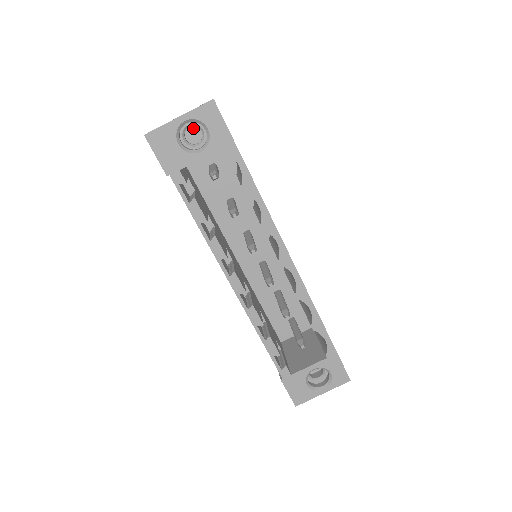
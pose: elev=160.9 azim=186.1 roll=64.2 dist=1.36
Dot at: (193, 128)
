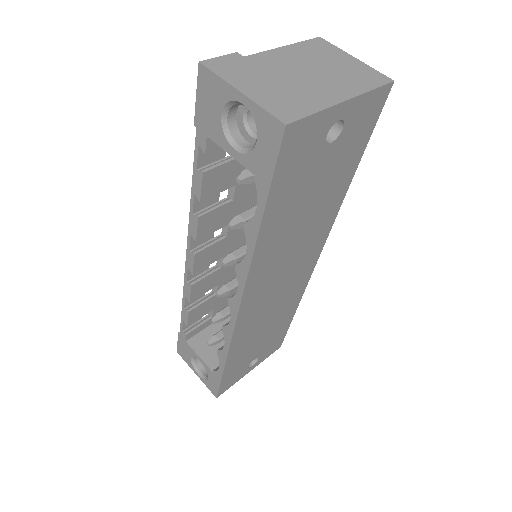
Dot at: occluded
